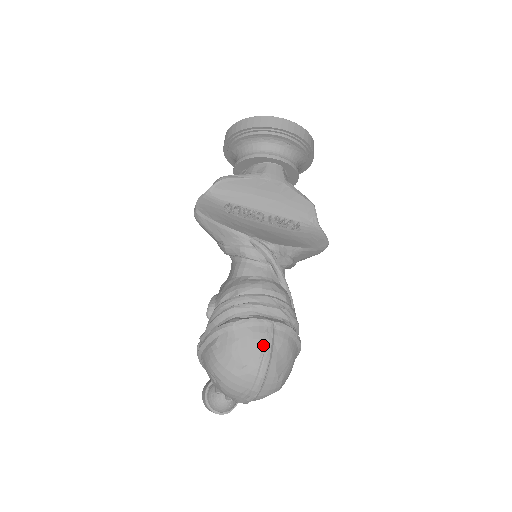
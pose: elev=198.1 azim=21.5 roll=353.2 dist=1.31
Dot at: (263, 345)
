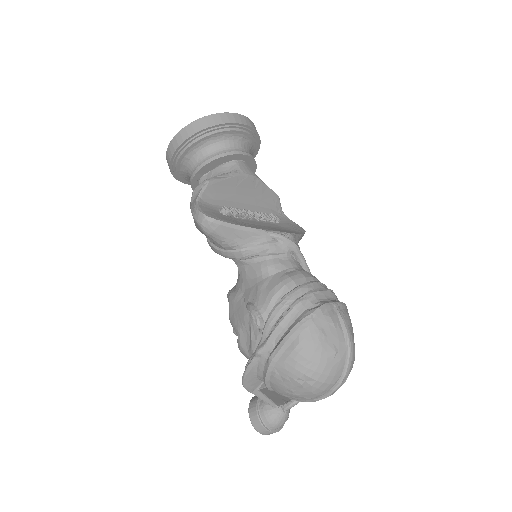
Dot at: (343, 326)
